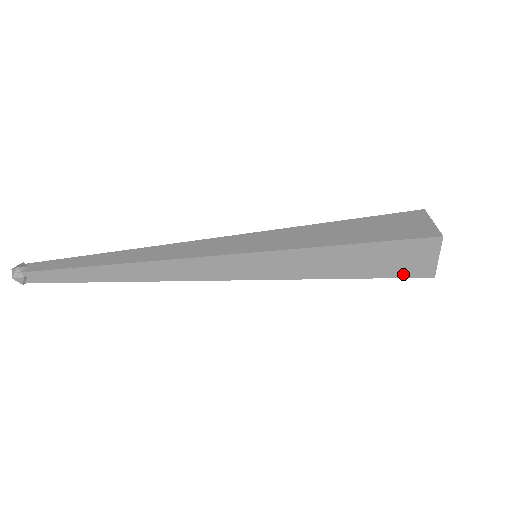
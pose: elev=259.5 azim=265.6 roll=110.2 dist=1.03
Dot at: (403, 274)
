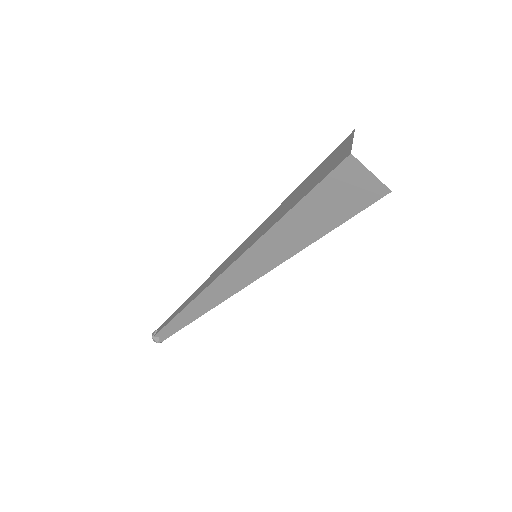
Dot at: occluded
